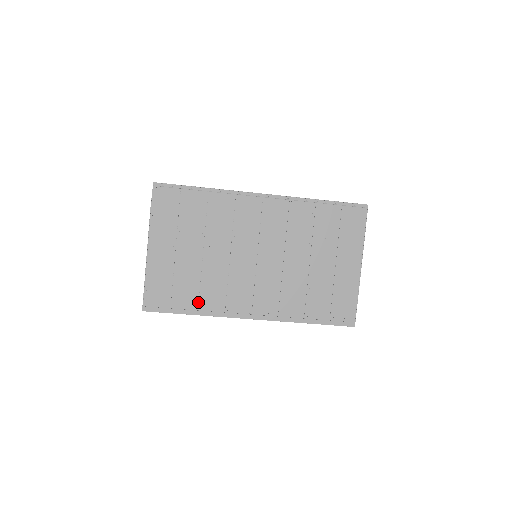
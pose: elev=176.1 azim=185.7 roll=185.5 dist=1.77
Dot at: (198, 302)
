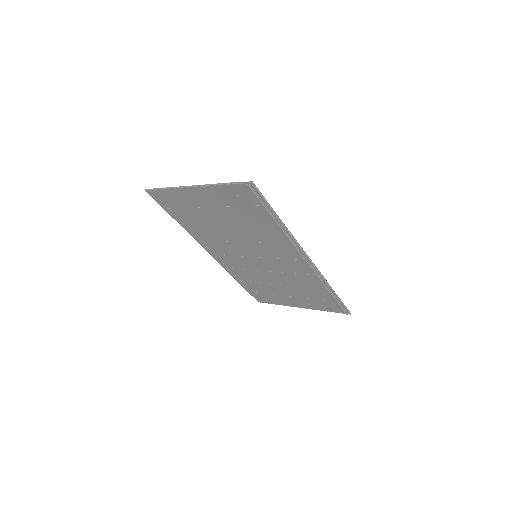
Dot at: (189, 225)
